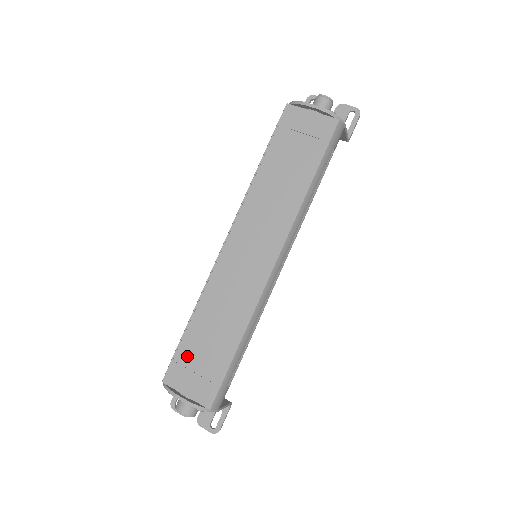
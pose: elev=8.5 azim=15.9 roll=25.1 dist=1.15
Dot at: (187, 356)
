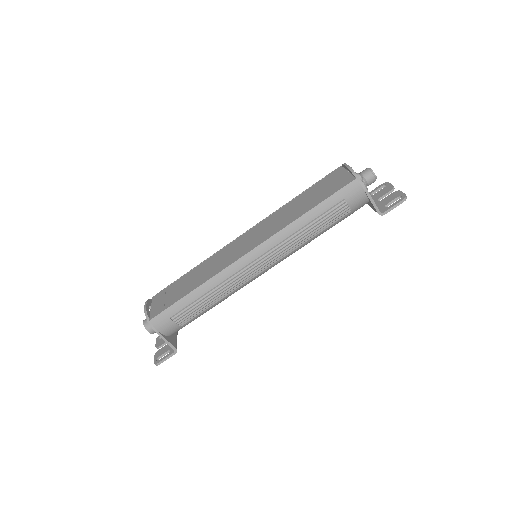
Dot at: (172, 288)
